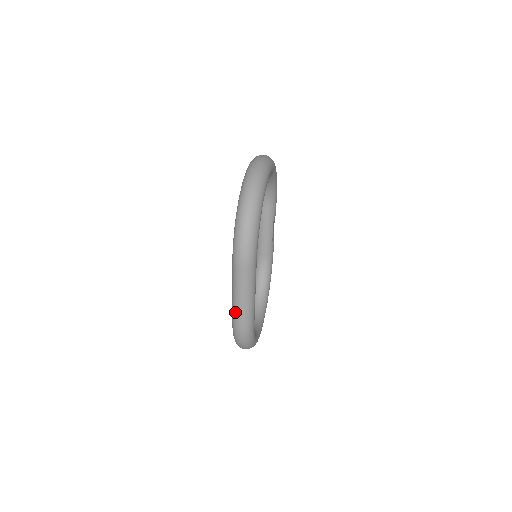
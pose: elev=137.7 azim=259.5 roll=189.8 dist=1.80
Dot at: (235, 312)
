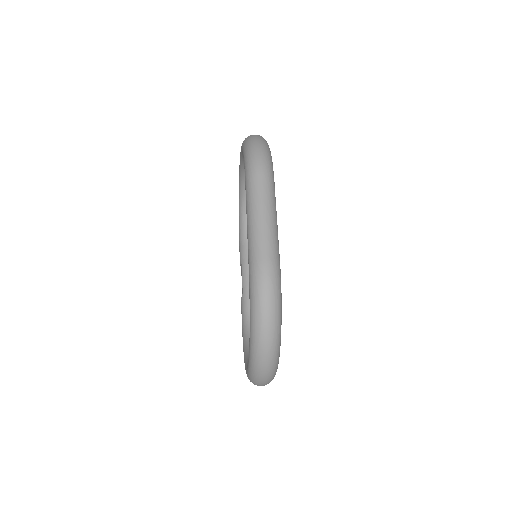
Dot at: (255, 241)
